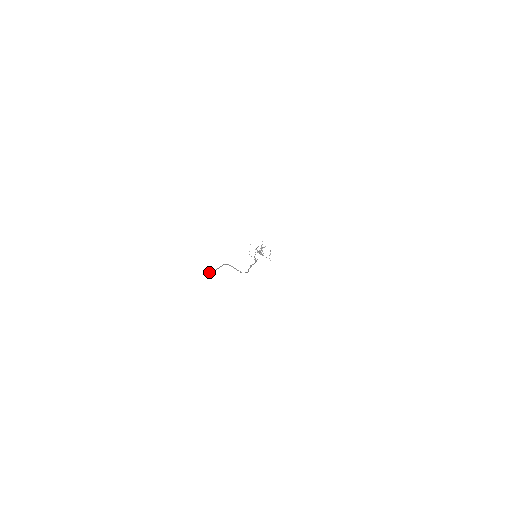
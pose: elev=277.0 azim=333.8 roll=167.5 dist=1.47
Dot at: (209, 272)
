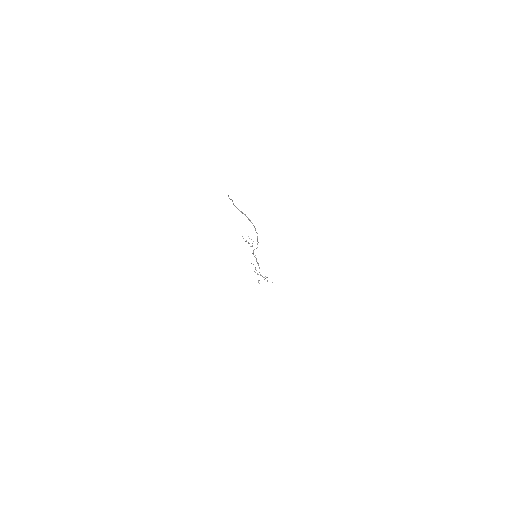
Dot at: (229, 198)
